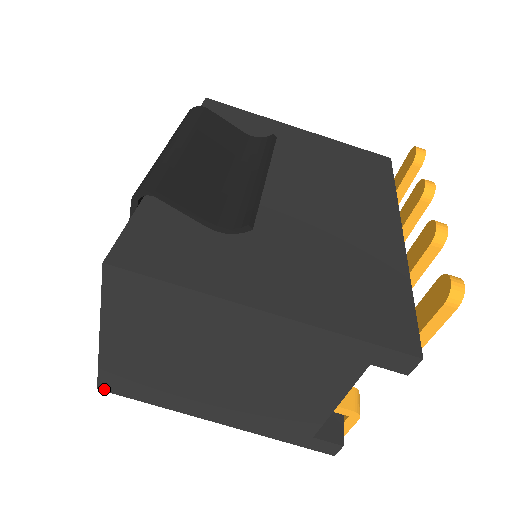
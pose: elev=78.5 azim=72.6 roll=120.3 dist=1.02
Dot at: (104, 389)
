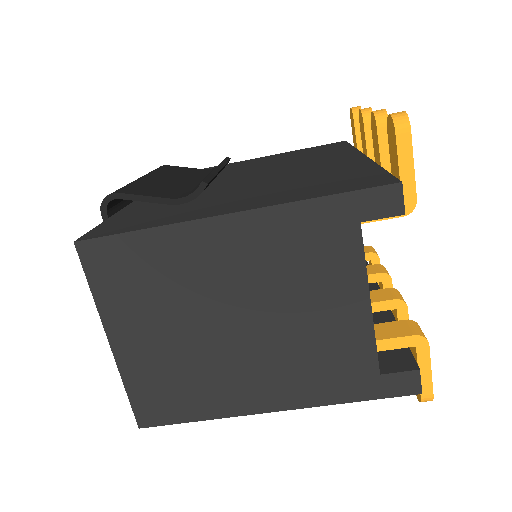
Dot at: (145, 424)
